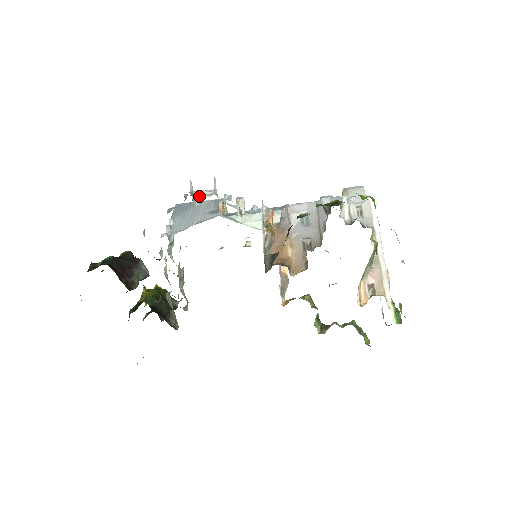
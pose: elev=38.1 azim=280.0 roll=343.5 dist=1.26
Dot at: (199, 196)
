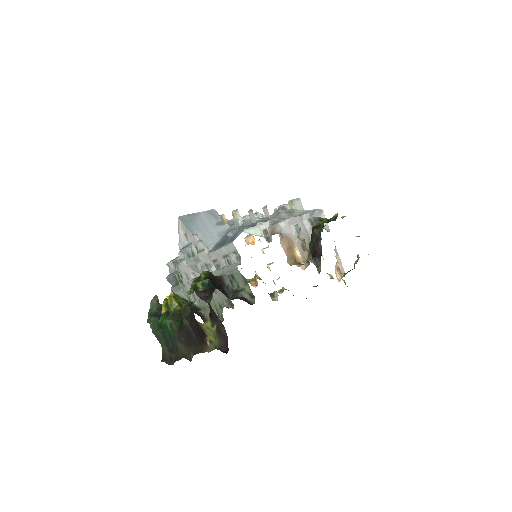
Dot at: occluded
